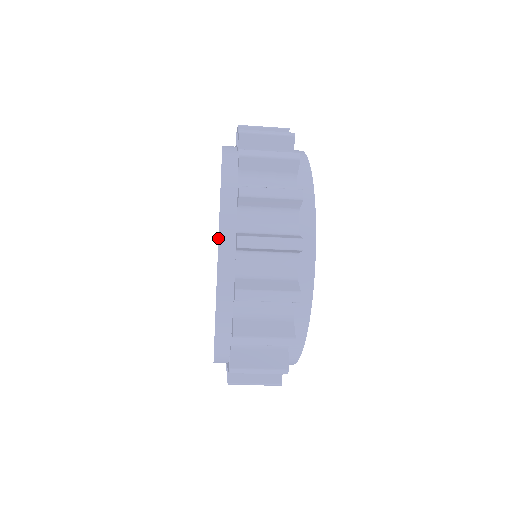
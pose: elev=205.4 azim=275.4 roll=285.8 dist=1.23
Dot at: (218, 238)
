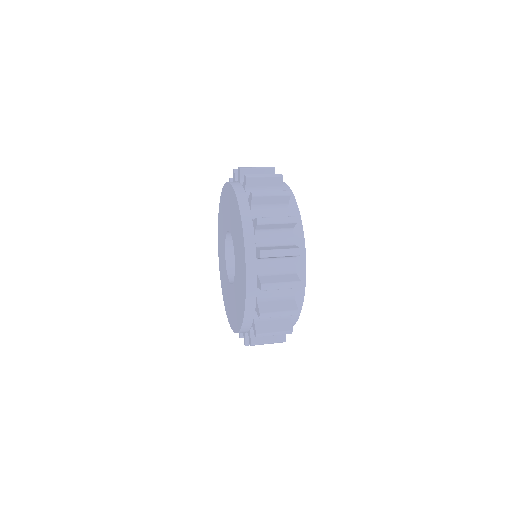
Dot at: (245, 304)
